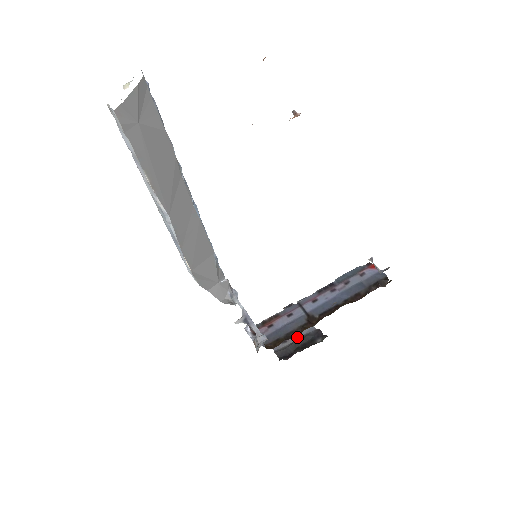
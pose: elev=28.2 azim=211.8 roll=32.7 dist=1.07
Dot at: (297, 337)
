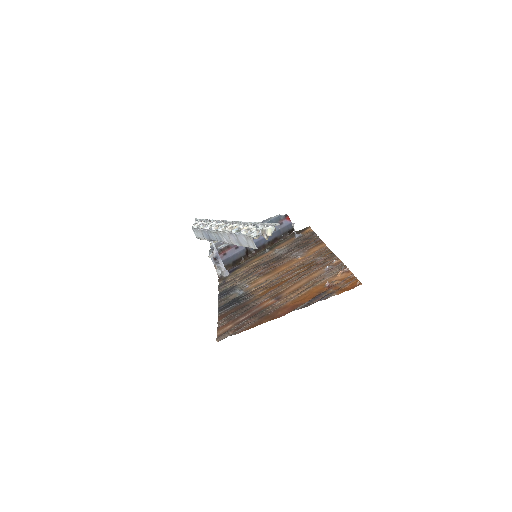
Dot at: occluded
